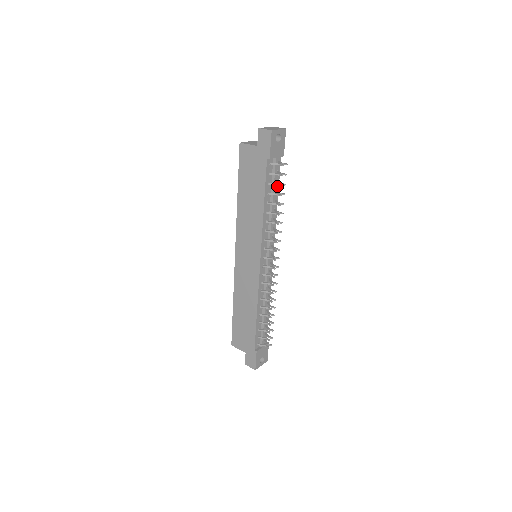
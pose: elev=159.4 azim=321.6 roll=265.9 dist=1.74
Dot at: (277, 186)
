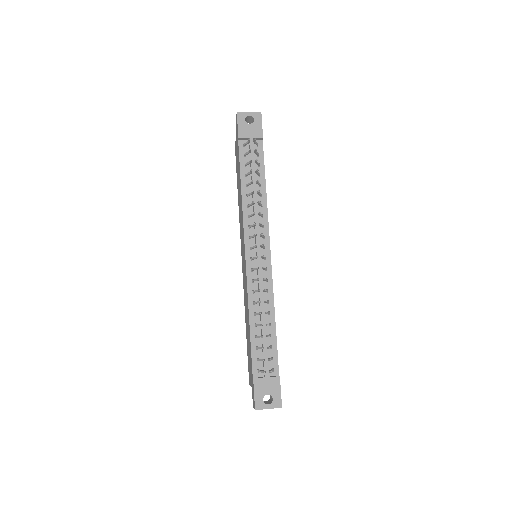
Dot at: (262, 170)
